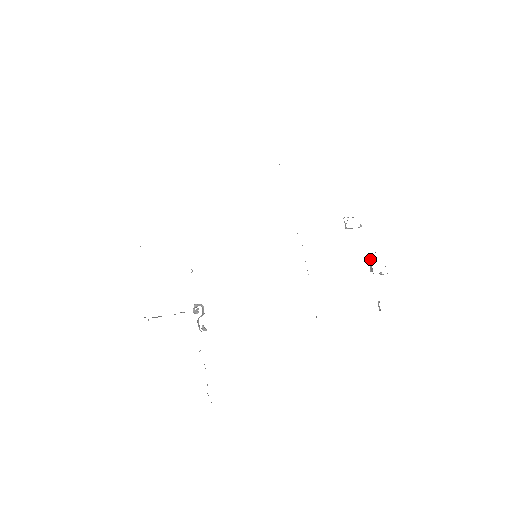
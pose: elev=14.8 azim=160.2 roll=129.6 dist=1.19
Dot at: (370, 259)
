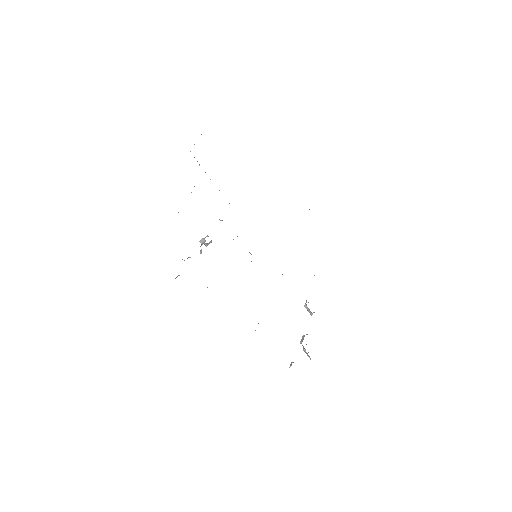
Dot at: (304, 336)
